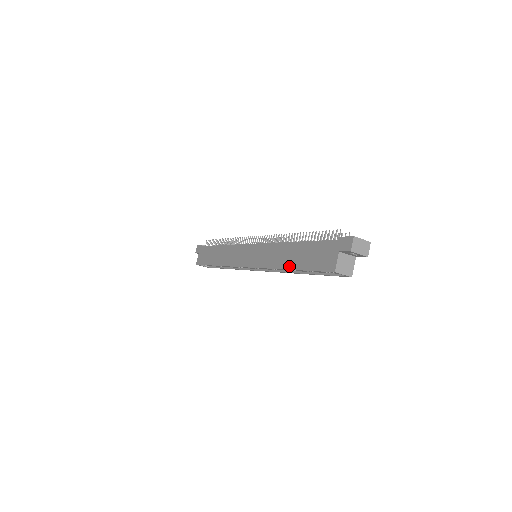
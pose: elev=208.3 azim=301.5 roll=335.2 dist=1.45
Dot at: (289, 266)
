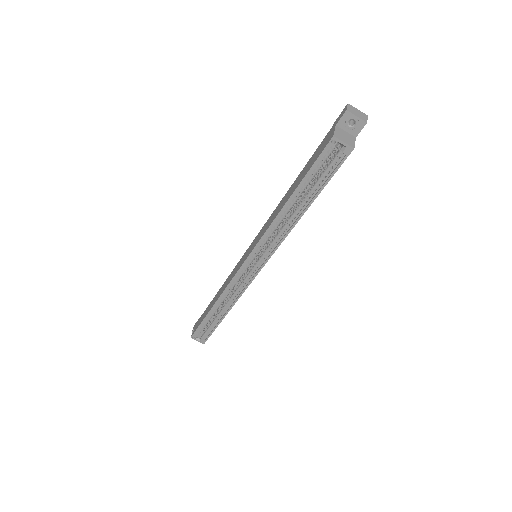
Dot at: (288, 197)
